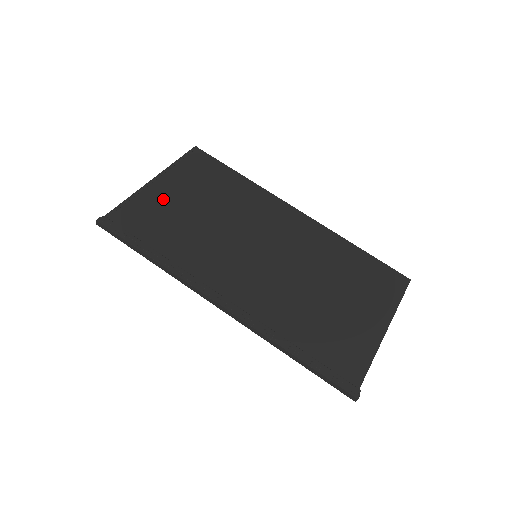
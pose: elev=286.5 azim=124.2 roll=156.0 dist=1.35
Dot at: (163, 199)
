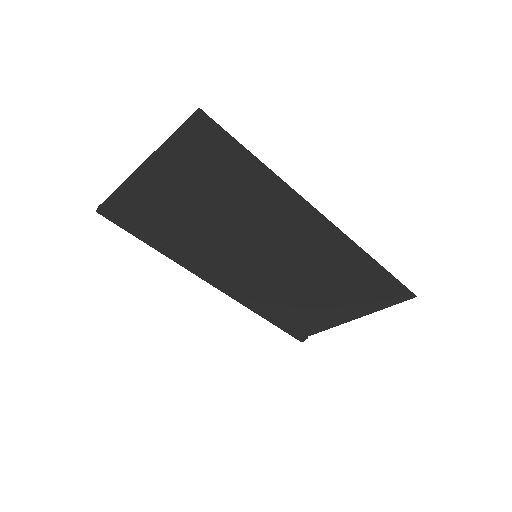
Dot at: (159, 191)
